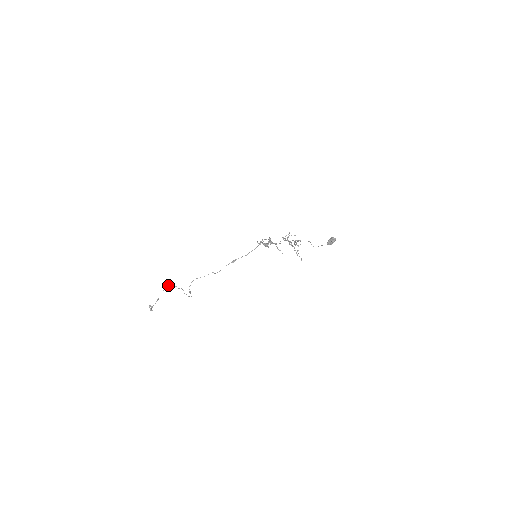
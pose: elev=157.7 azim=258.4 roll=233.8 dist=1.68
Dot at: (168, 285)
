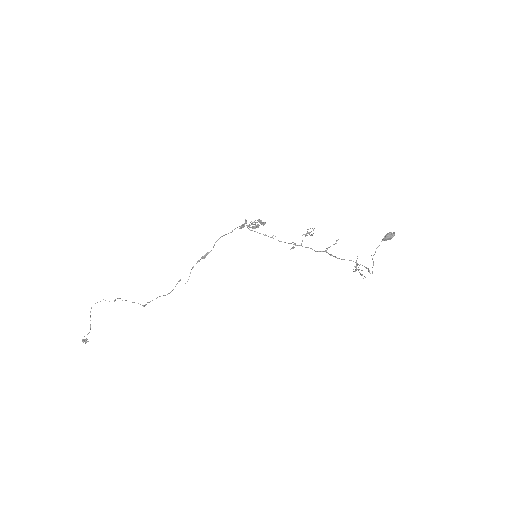
Dot at: occluded
